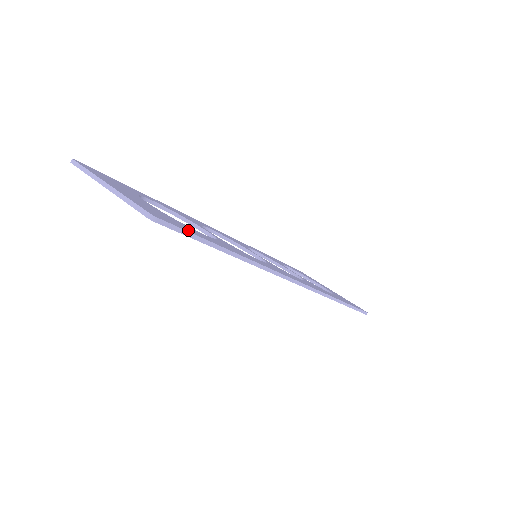
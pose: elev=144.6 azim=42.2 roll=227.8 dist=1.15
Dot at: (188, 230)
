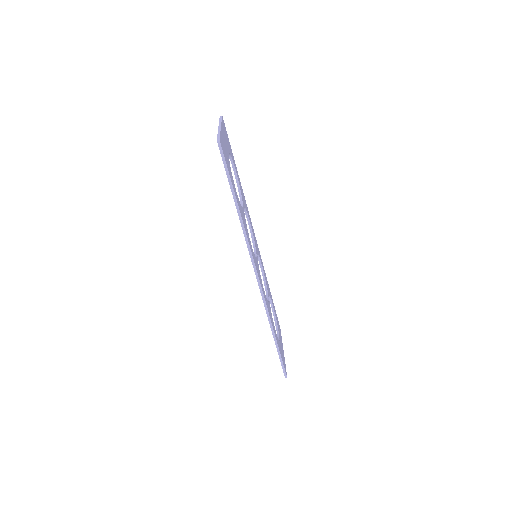
Dot at: occluded
